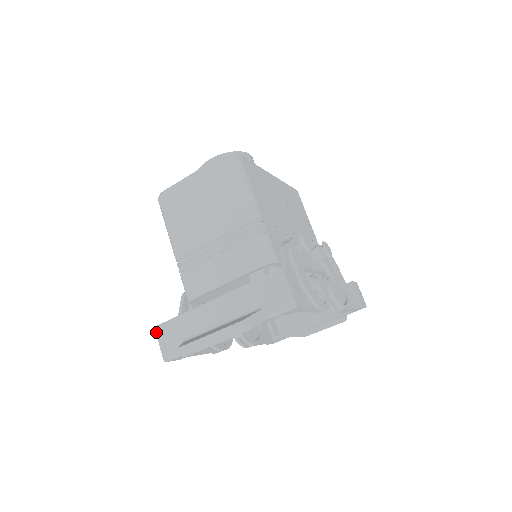
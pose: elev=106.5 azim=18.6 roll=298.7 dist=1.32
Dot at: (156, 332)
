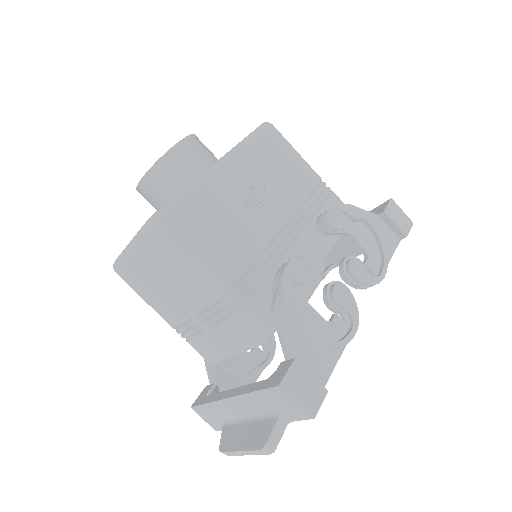
Dot at: (195, 411)
